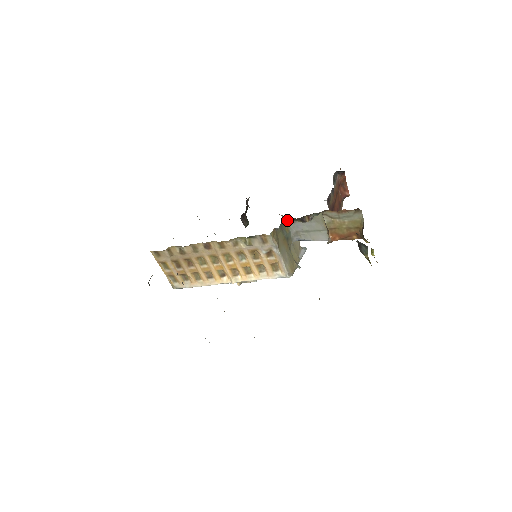
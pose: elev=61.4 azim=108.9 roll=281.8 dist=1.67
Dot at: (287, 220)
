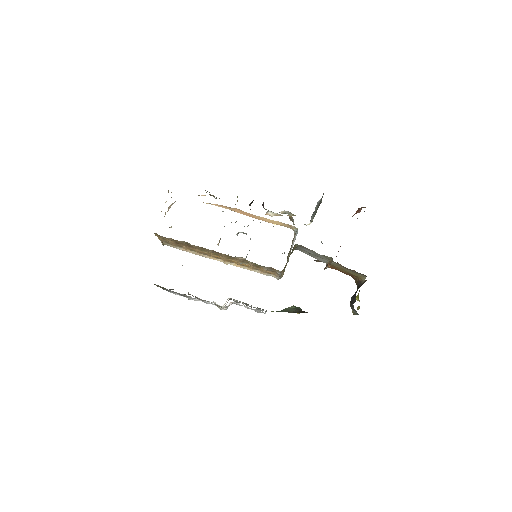
Dot at: occluded
